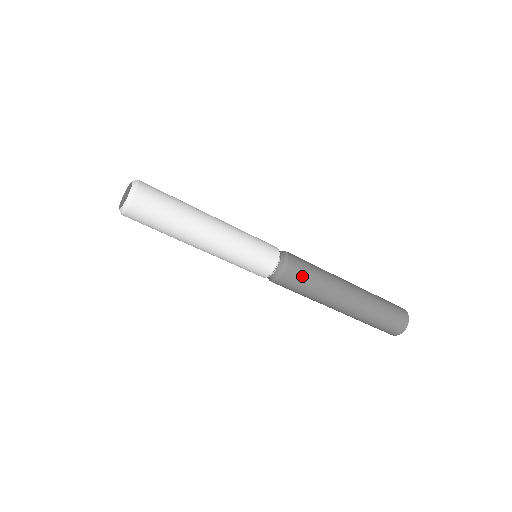
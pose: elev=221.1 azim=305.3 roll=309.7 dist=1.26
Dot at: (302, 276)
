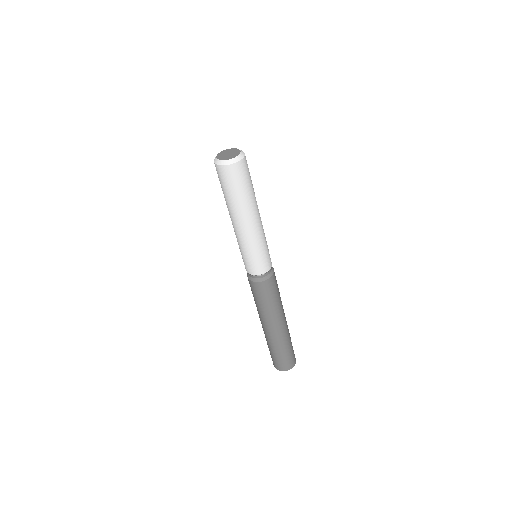
Dot at: occluded
